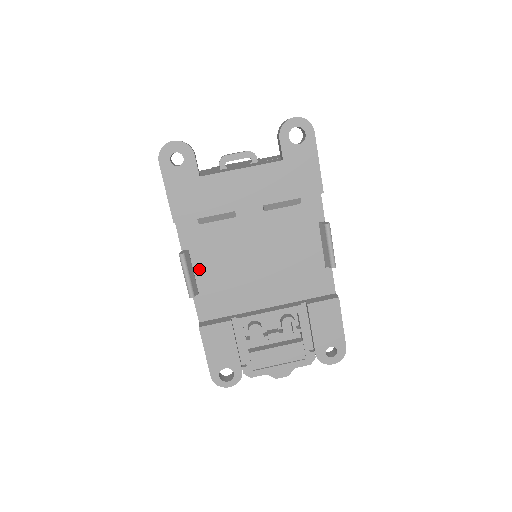
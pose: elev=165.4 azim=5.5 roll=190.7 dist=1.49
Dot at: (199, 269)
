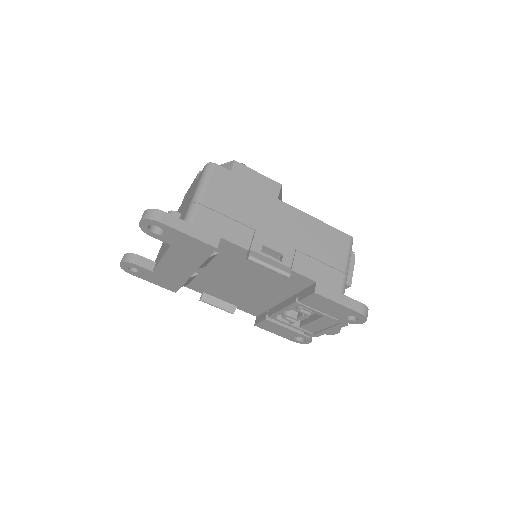
Dot at: (221, 297)
